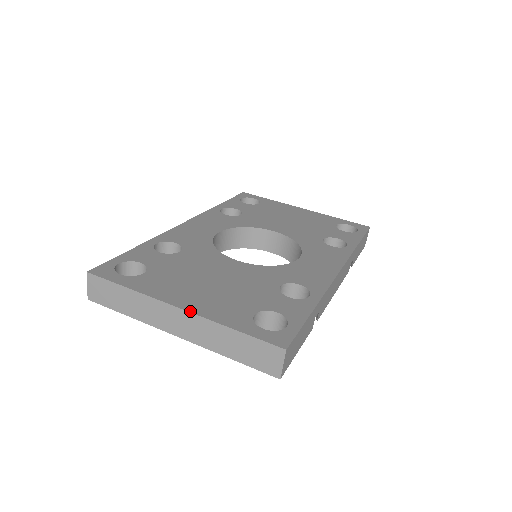
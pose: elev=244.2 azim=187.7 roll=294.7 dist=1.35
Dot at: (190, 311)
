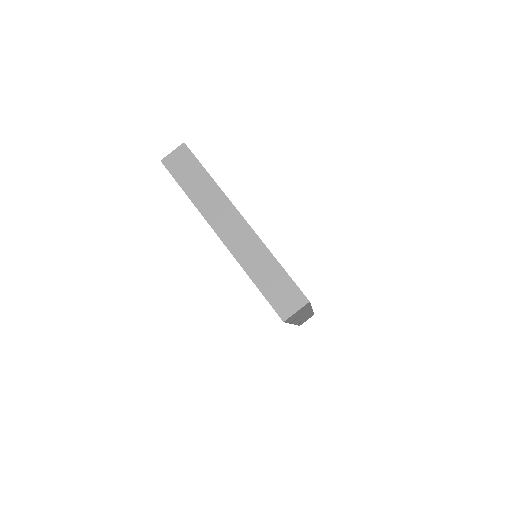
Dot at: occluded
